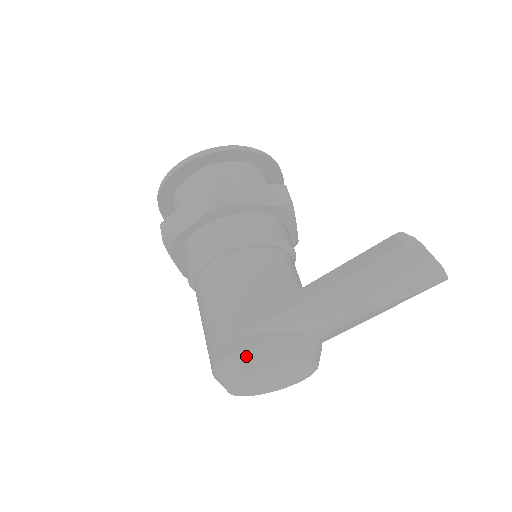
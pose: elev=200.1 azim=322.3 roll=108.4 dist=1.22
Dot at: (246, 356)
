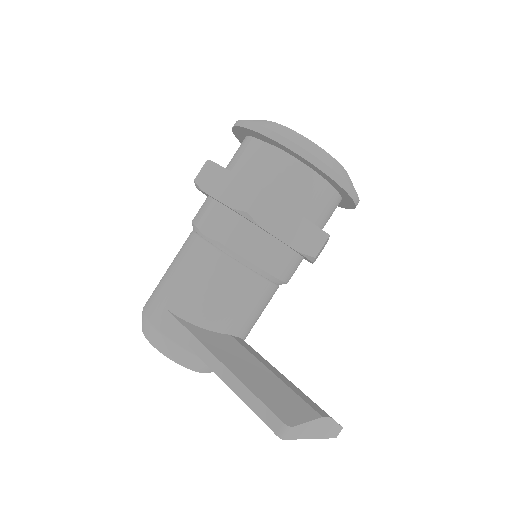
Dot at: (158, 336)
